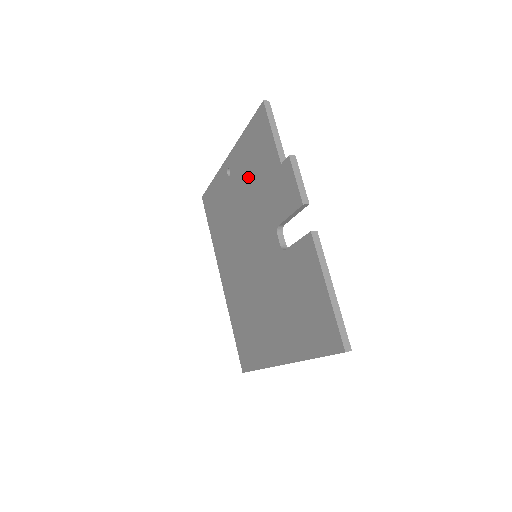
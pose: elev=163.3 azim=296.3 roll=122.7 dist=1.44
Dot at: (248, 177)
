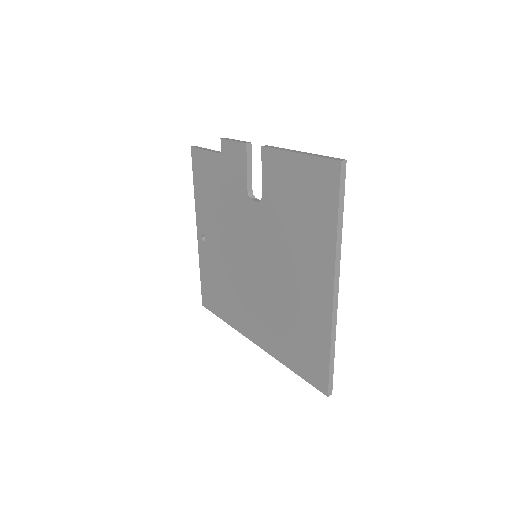
Dot at: (214, 210)
